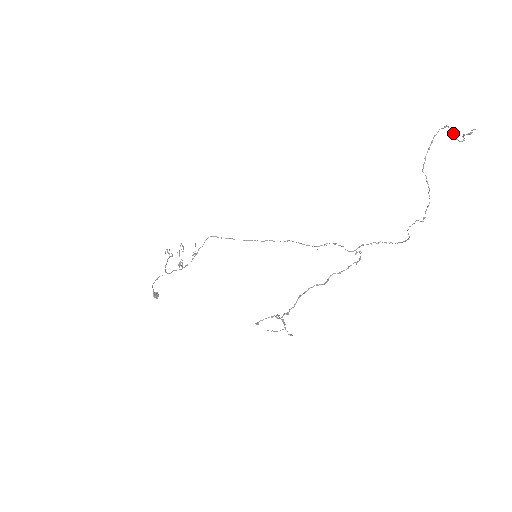
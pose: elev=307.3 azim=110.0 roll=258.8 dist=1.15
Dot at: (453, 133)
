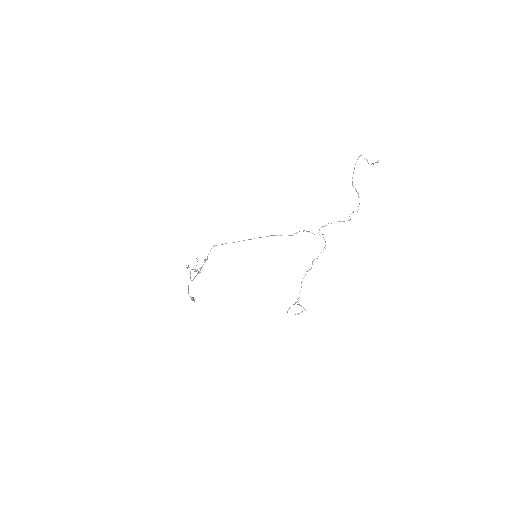
Dot at: occluded
